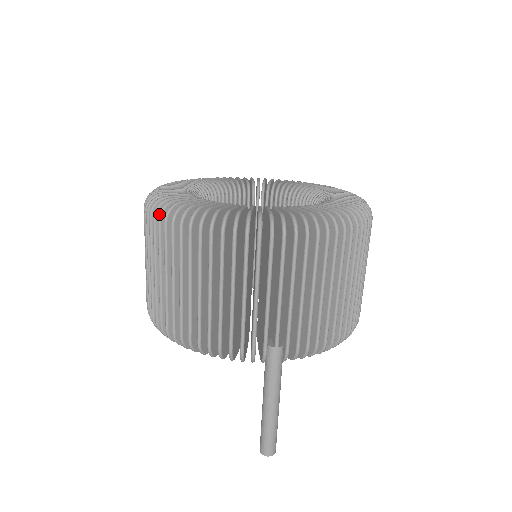
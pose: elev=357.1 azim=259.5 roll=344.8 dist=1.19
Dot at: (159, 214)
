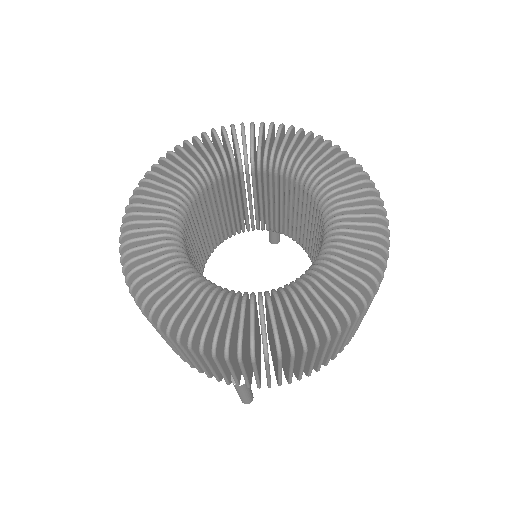
Dot at: (122, 270)
